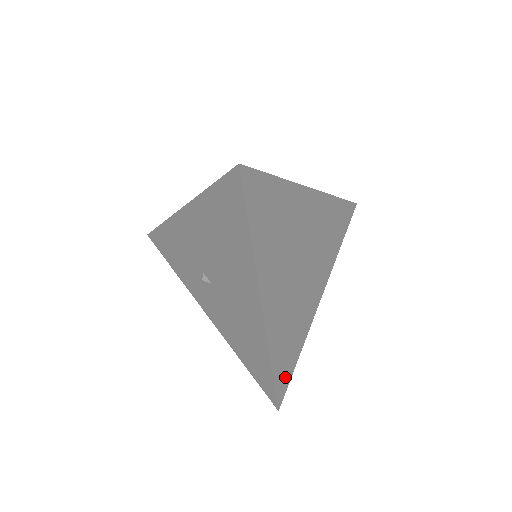
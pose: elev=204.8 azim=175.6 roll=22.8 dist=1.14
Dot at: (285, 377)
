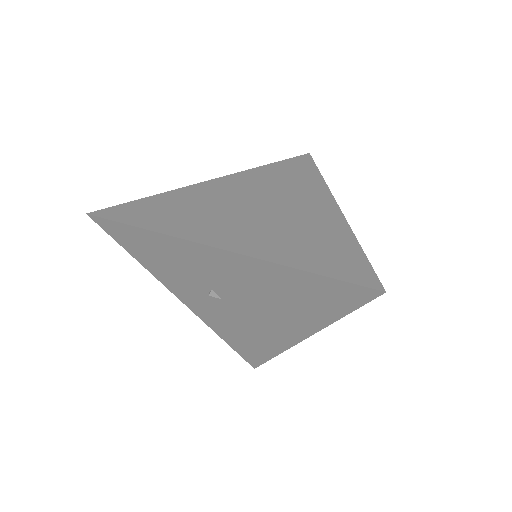
Dot at: occluded
